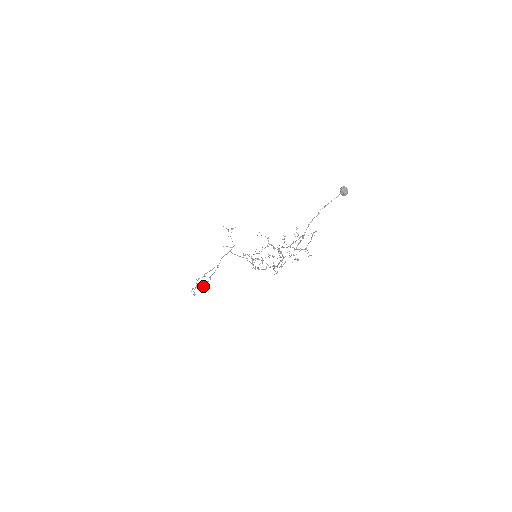
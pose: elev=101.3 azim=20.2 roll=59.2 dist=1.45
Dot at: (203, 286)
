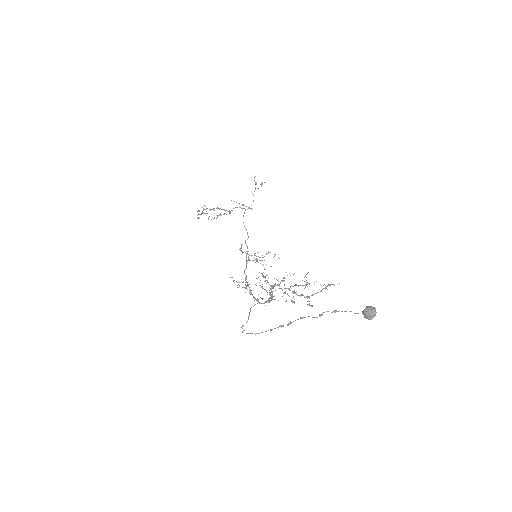
Dot at: (208, 218)
